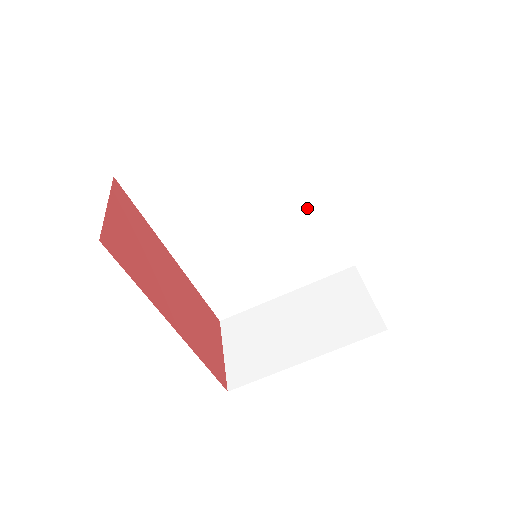
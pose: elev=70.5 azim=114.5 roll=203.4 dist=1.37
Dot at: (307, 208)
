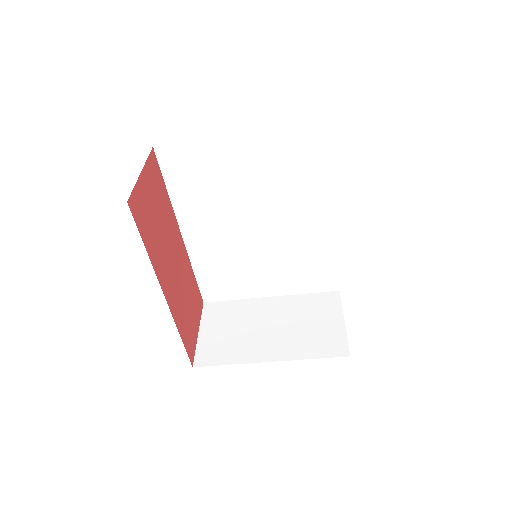
Dot at: (314, 227)
